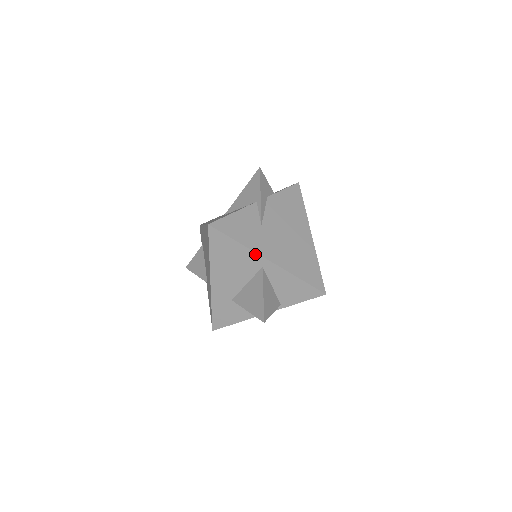
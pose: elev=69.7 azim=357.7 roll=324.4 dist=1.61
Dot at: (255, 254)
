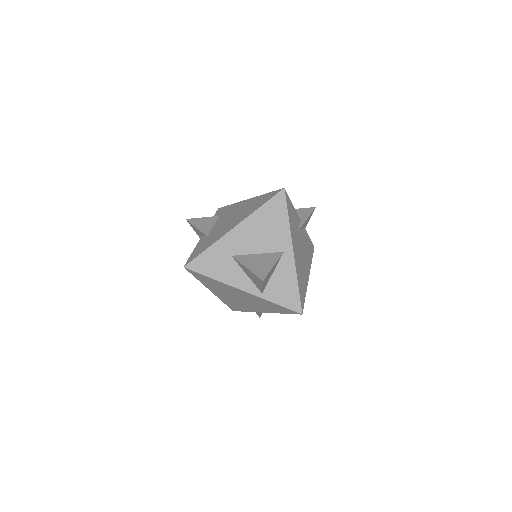
Dot at: (290, 238)
